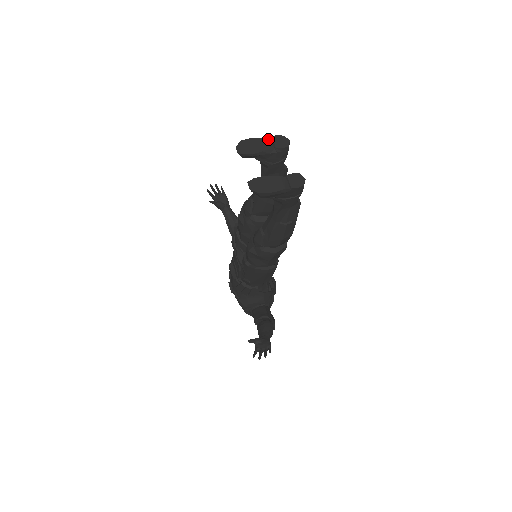
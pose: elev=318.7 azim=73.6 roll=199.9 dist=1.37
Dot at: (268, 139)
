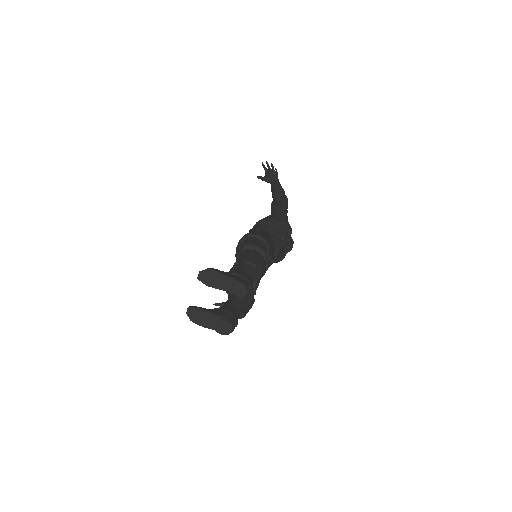
Dot at: (230, 280)
